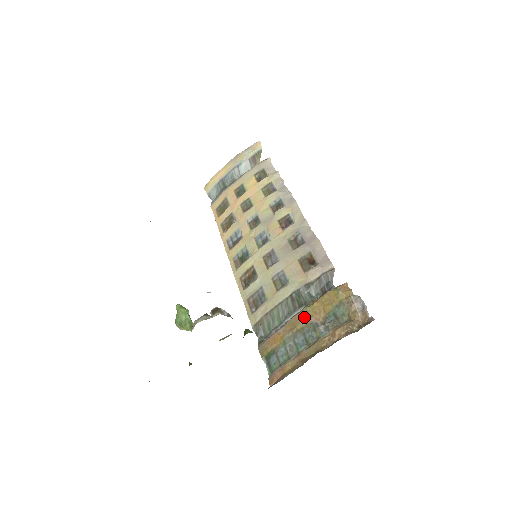
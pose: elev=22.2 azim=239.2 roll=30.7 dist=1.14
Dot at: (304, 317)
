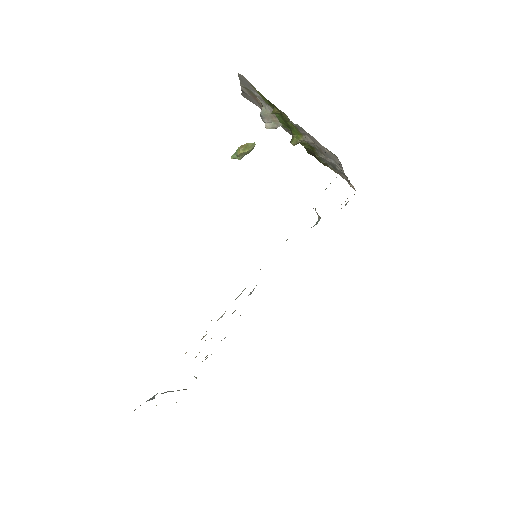
Dot at: occluded
